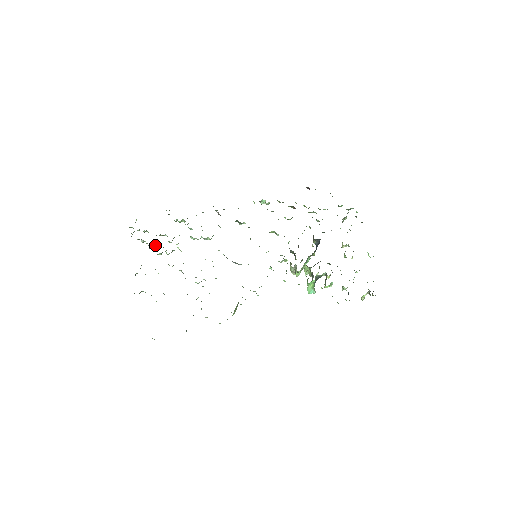
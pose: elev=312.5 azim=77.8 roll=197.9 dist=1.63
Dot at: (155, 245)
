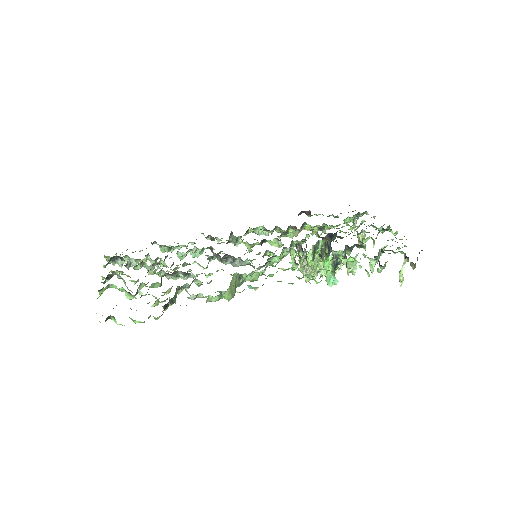
Dot at: (134, 260)
